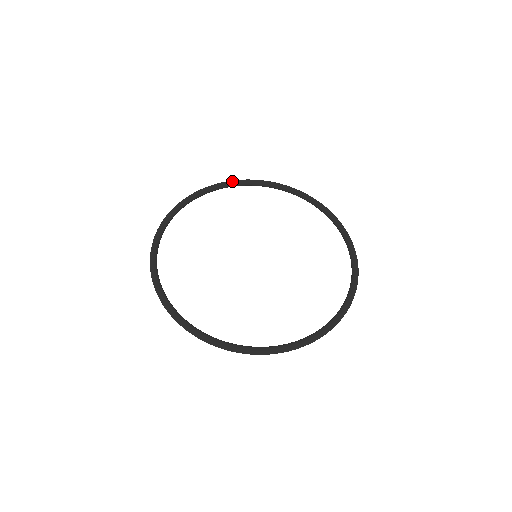
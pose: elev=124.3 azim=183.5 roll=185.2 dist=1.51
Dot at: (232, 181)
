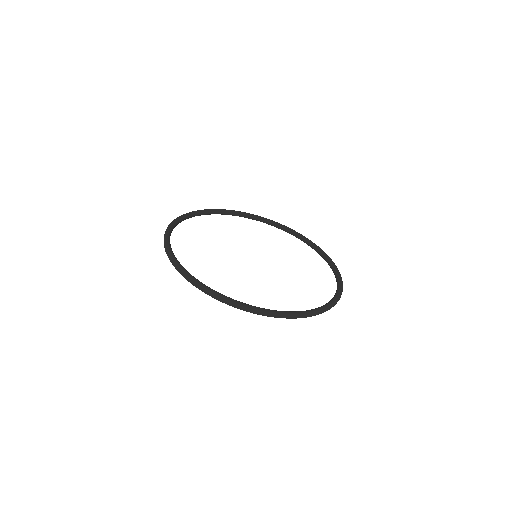
Dot at: (172, 223)
